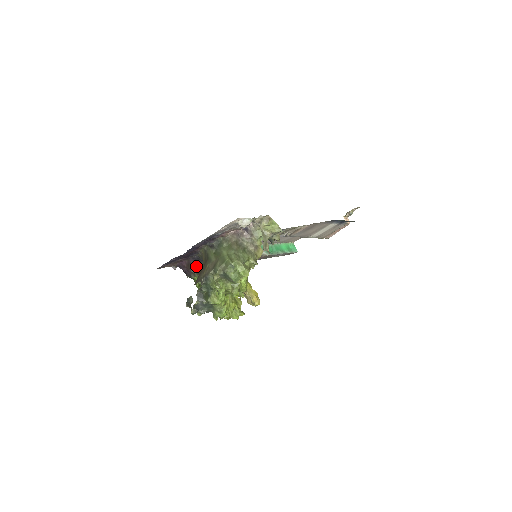
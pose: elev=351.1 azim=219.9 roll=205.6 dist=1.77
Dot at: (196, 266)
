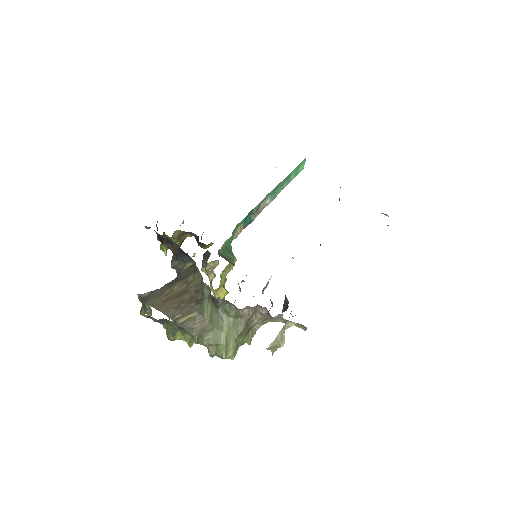
Dot at: (178, 251)
